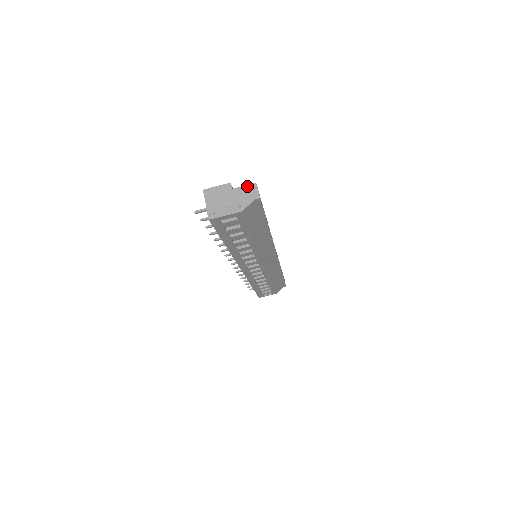
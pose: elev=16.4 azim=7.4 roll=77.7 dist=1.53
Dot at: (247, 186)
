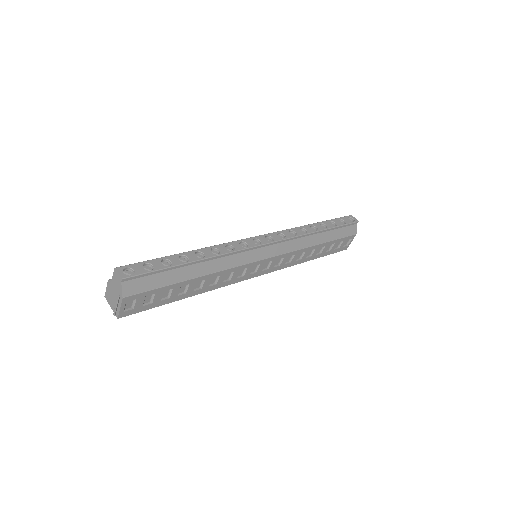
Dot at: (113, 275)
